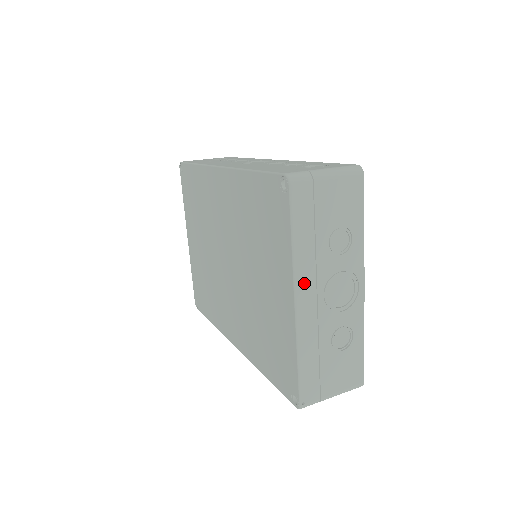
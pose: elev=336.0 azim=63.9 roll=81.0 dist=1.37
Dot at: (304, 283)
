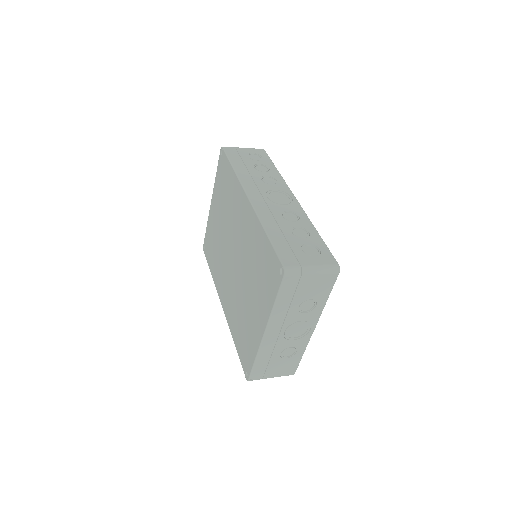
Dot at: (274, 325)
